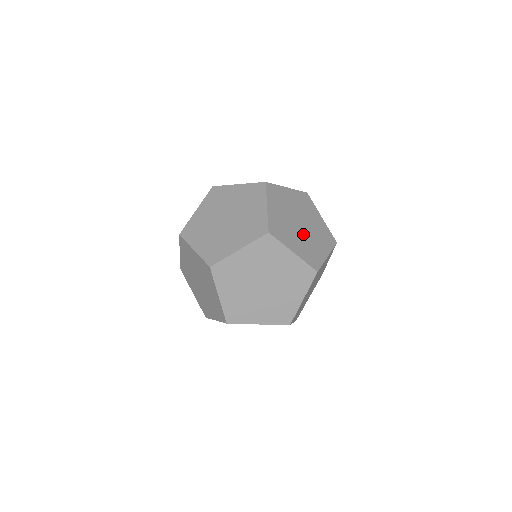
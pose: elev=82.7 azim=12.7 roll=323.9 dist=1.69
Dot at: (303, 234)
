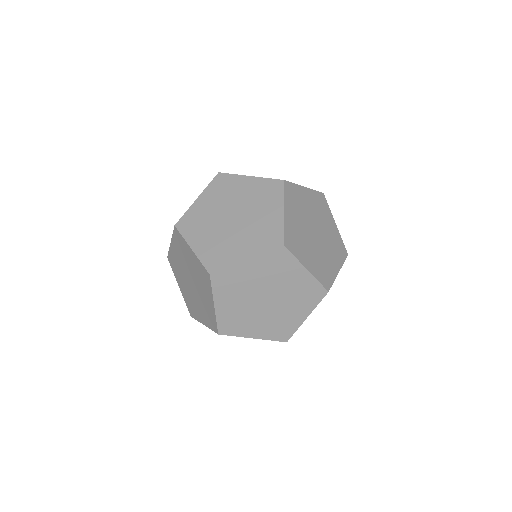
Dot at: (317, 245)
